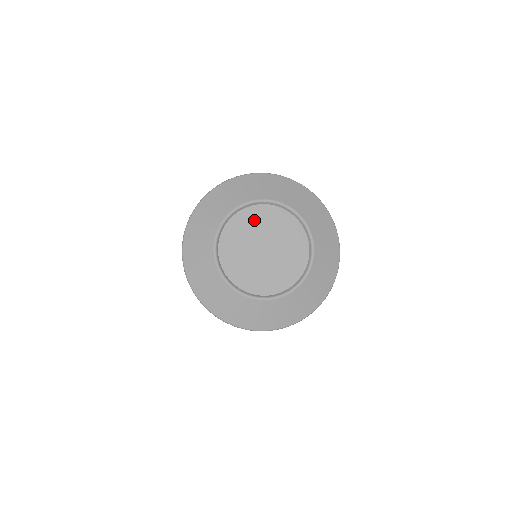
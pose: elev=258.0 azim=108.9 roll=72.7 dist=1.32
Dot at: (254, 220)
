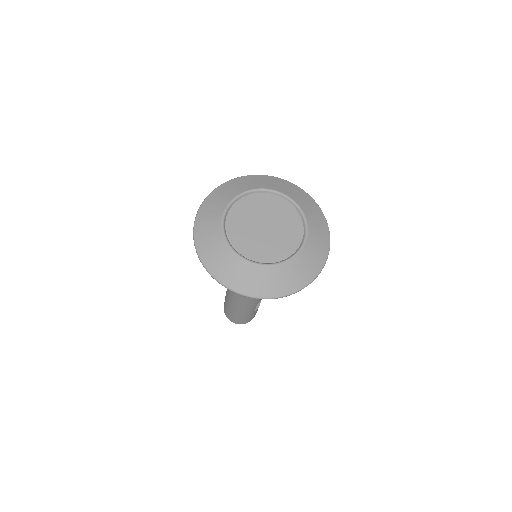
Dot at: (255, 204)
